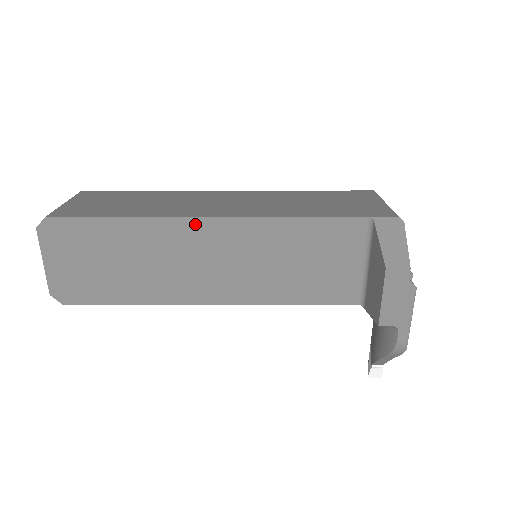
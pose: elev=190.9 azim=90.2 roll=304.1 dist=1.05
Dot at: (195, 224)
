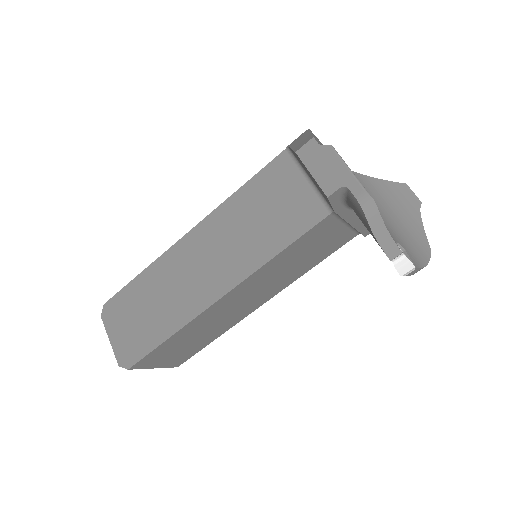
Dot at: (182, 244)
